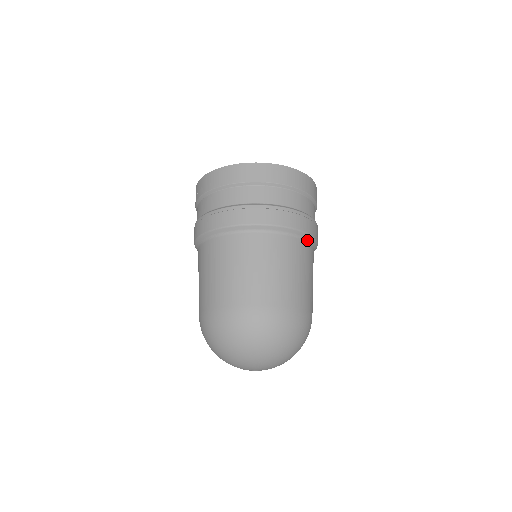
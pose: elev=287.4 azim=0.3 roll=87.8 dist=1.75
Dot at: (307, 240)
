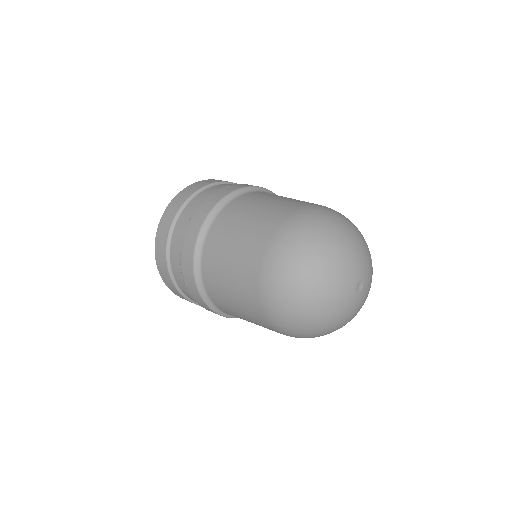
Dot at: occluded
